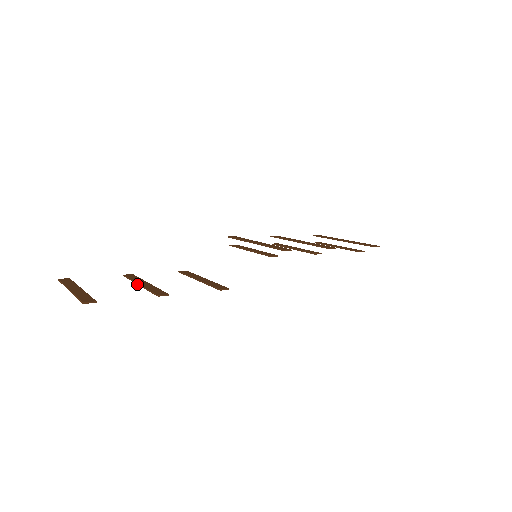
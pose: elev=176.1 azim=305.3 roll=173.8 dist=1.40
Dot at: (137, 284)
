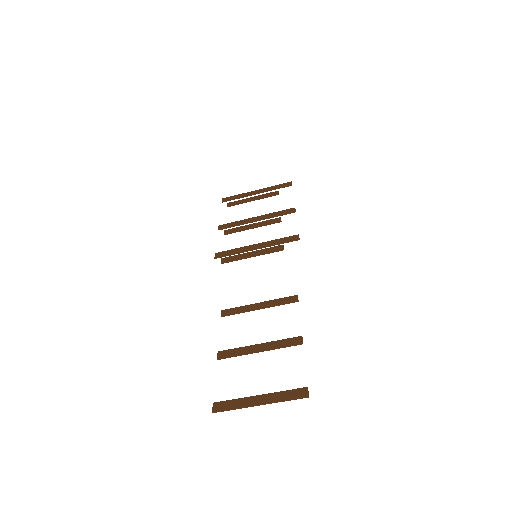
Dot at: occluded
